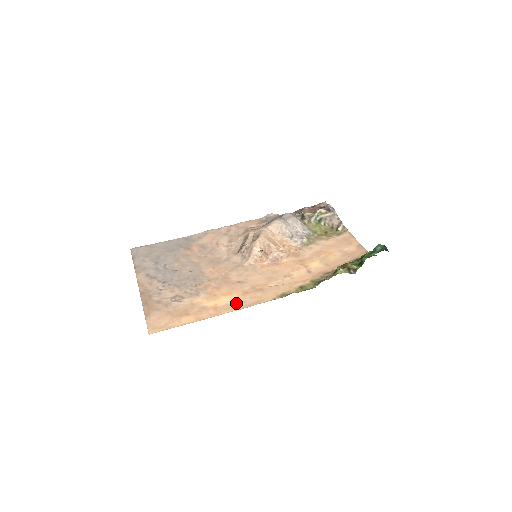
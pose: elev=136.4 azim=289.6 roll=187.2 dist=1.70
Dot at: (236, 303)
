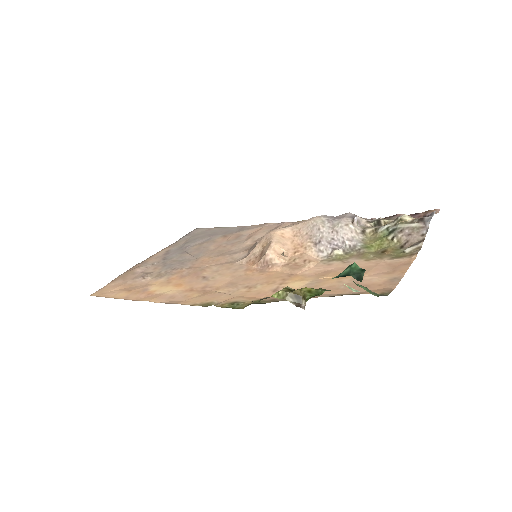
Dot at: (167, 296)
